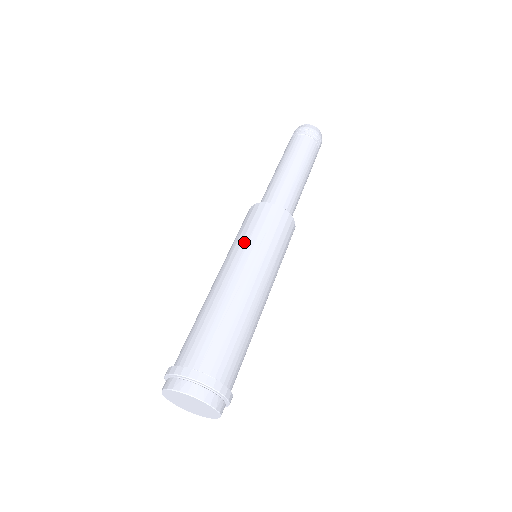
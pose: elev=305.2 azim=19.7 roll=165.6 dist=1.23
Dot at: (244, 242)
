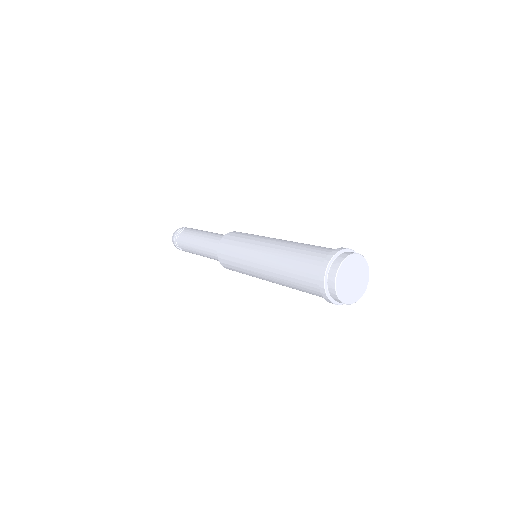
Dot at: (252, 238)
